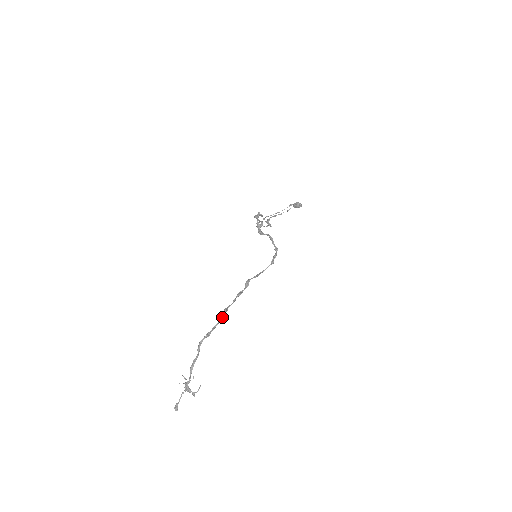
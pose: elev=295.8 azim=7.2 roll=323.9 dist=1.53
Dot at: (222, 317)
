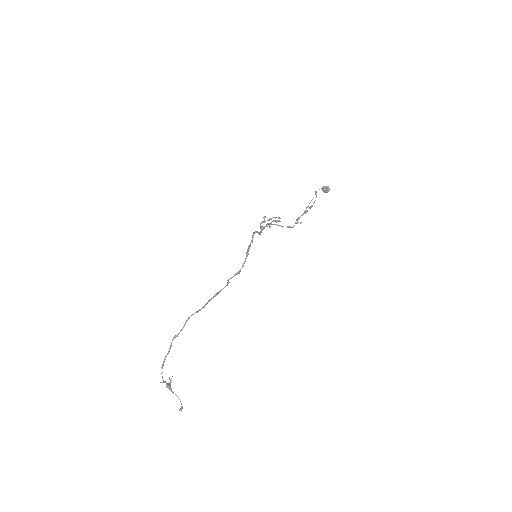
Dot at: (188, 317)
